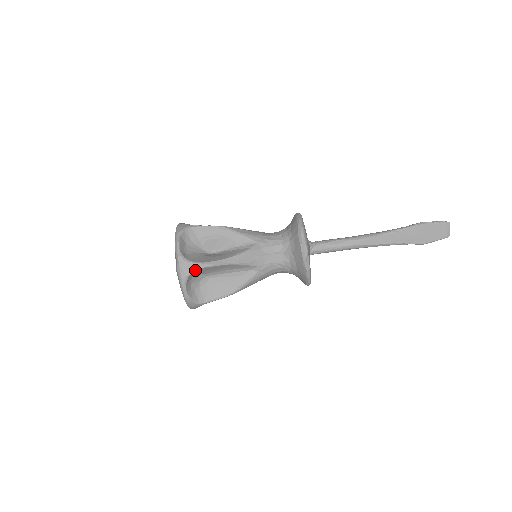
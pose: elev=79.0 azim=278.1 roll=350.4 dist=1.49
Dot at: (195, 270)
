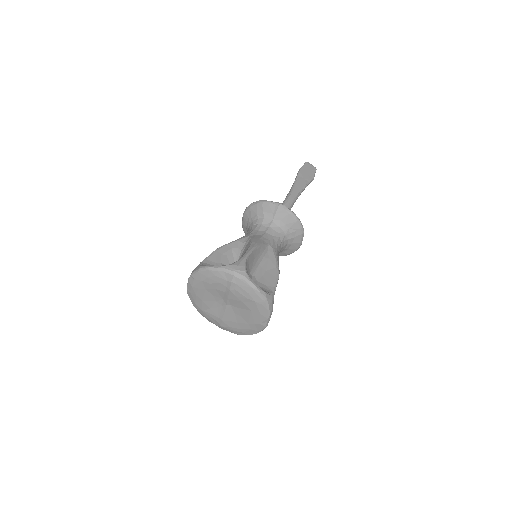
Dot at: (244, 264)
